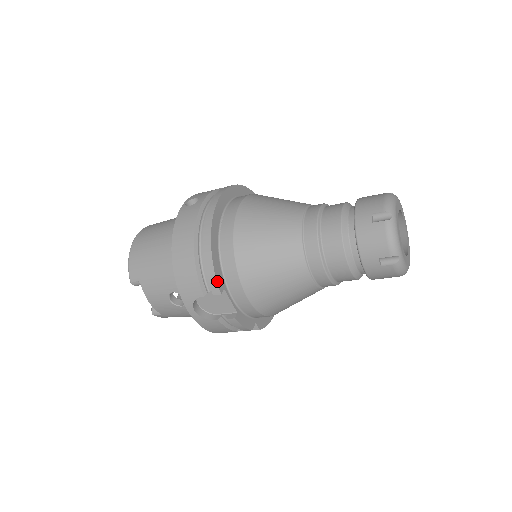
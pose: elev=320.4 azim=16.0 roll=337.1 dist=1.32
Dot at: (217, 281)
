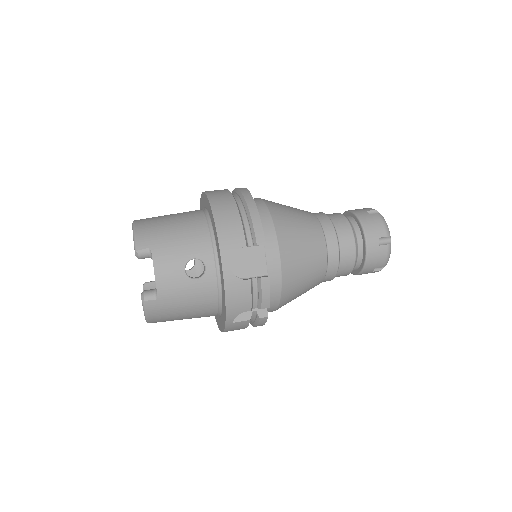
Dot at: (263, 231)
